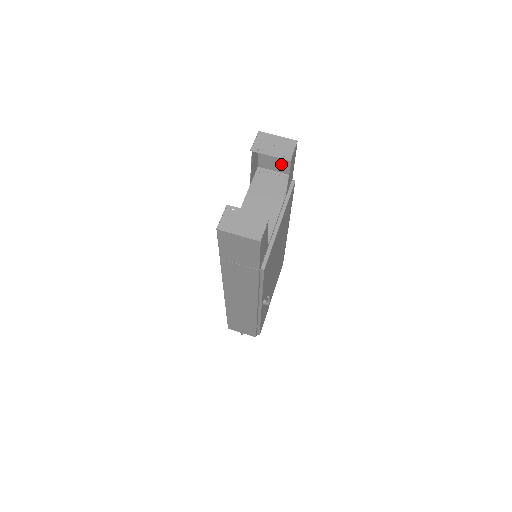
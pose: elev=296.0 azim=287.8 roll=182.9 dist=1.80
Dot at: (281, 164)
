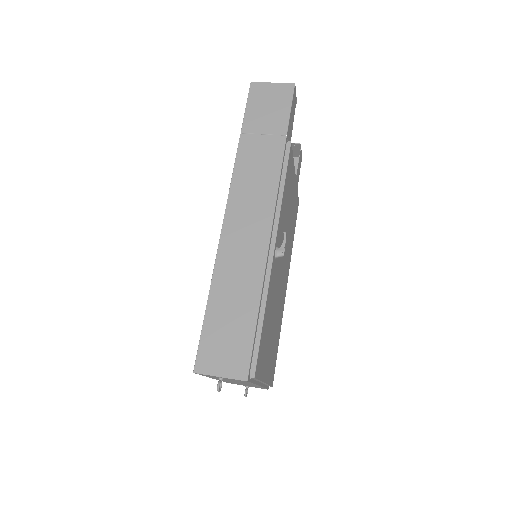
Dot at: occluded
